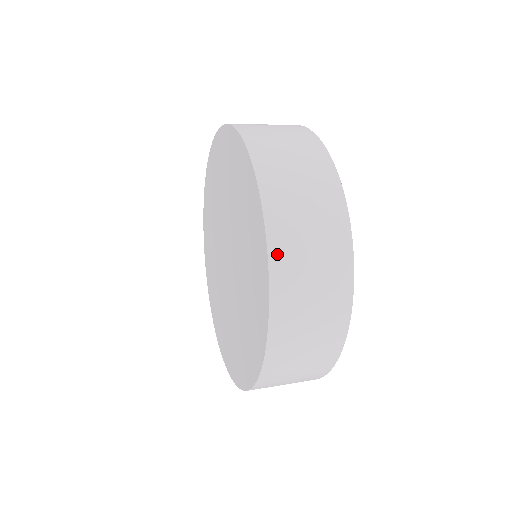
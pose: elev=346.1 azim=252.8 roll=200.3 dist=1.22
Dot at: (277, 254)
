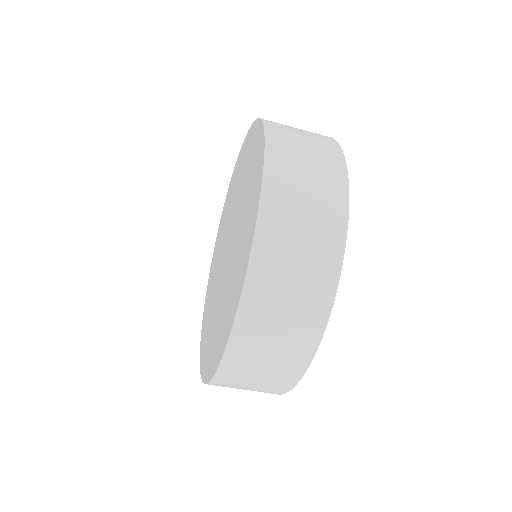
Dot at: (268, 208)
